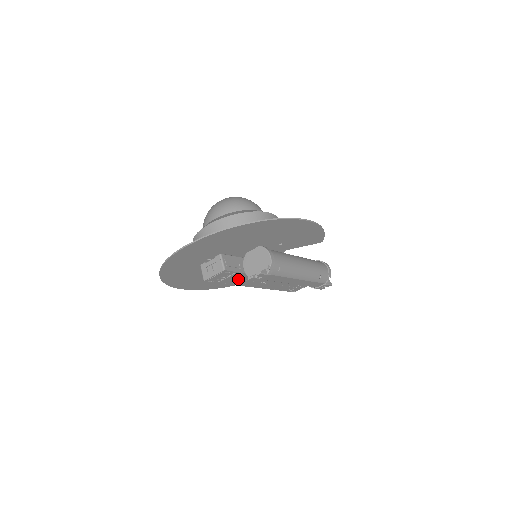
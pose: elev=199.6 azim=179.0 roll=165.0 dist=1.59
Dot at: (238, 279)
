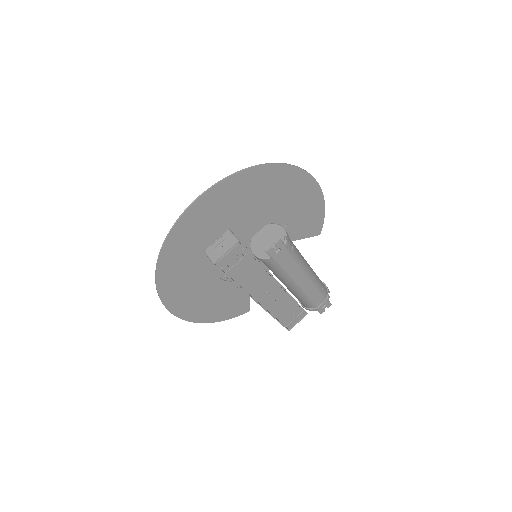
Dot at: (246, 273)
